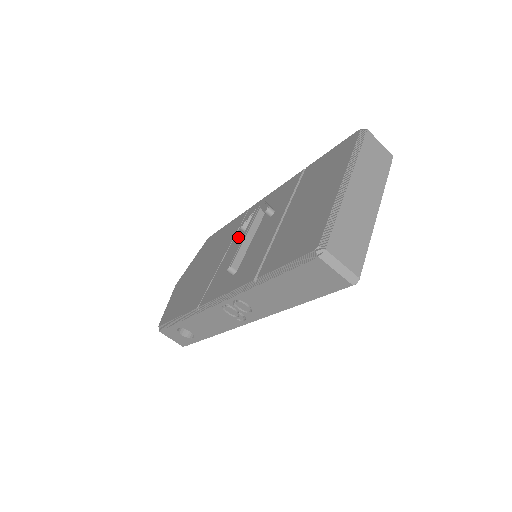
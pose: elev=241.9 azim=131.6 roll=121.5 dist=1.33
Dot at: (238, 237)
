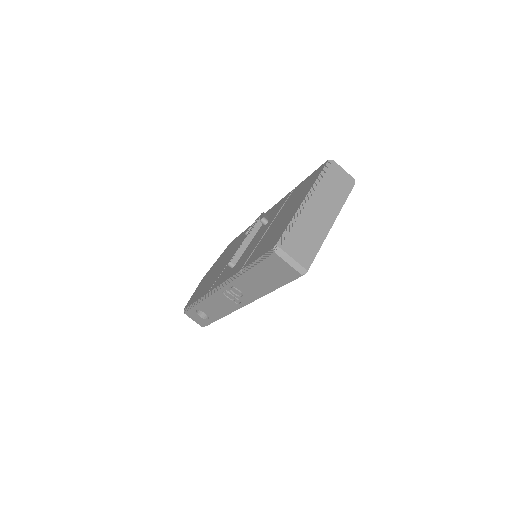
Dot at: occluded
